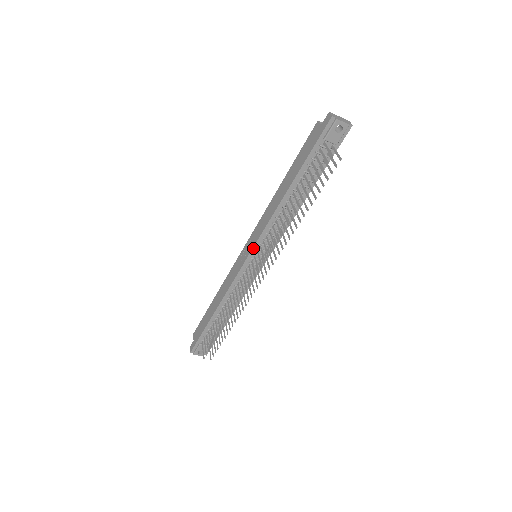
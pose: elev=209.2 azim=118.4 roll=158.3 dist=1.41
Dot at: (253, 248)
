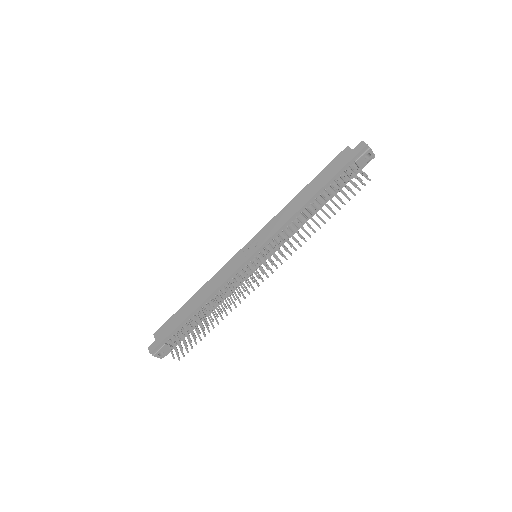
Dot at: (261, 247)
